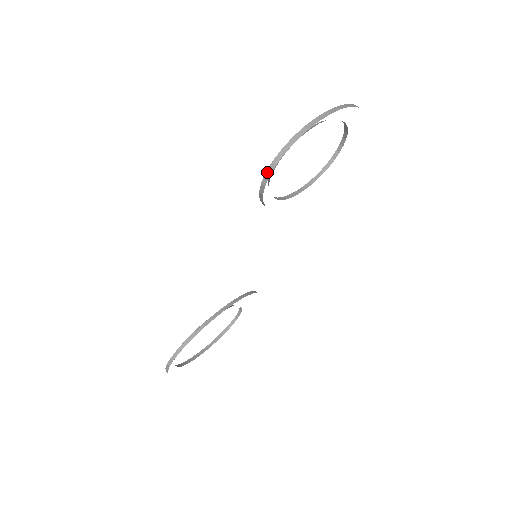
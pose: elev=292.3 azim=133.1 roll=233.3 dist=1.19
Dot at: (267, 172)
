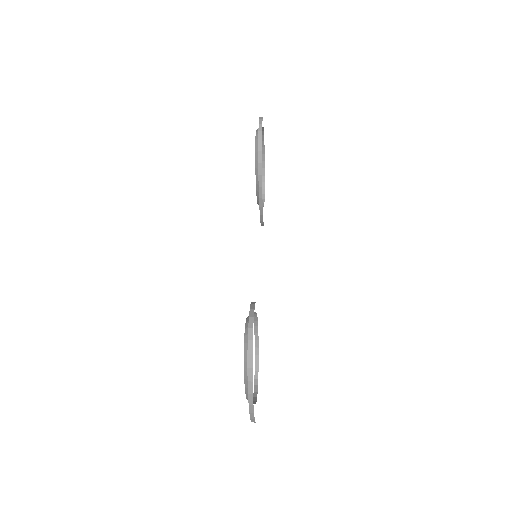
Dot at: (259, 123)
